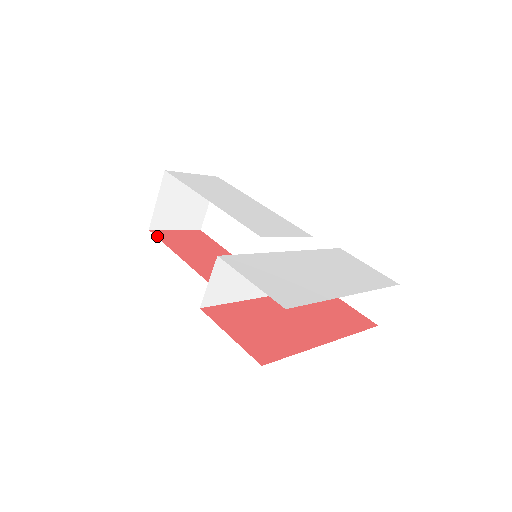
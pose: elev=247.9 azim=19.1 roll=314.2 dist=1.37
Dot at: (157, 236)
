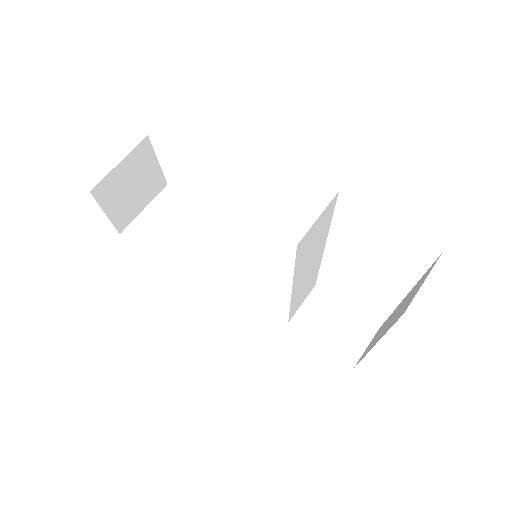
Dot at: occluded
